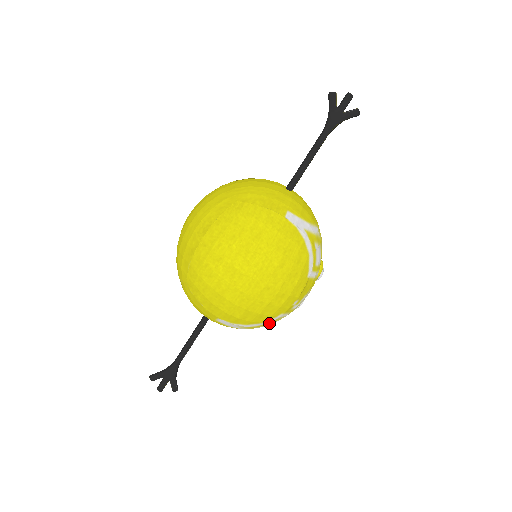
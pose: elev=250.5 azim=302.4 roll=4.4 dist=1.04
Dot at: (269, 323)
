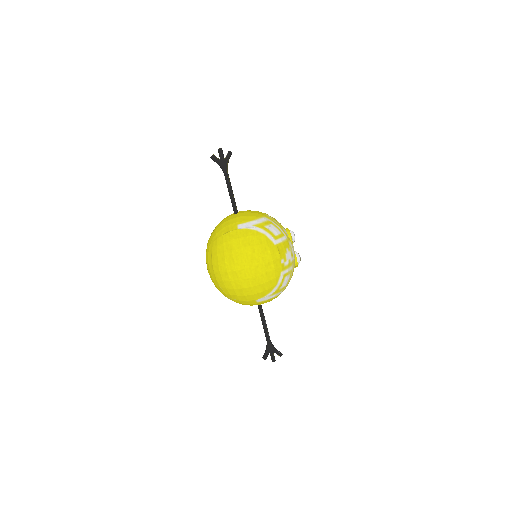
Dot at: (282, 282)
